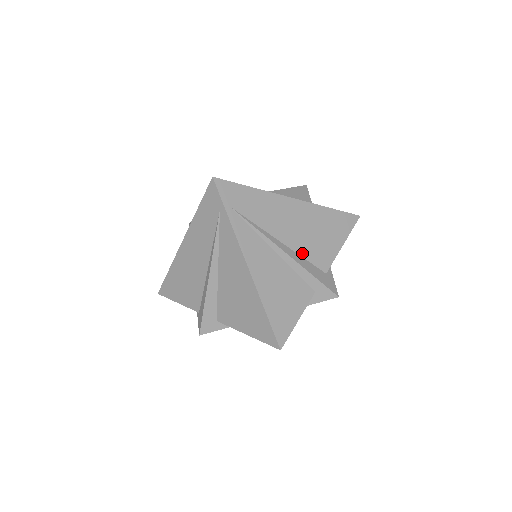
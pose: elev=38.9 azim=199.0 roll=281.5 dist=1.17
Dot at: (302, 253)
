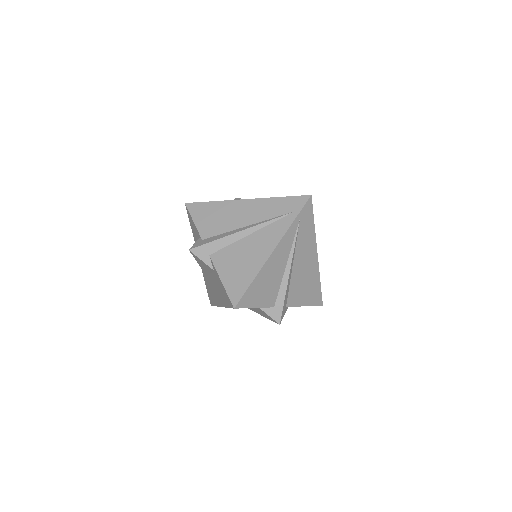
Dot at: (292, 282)
